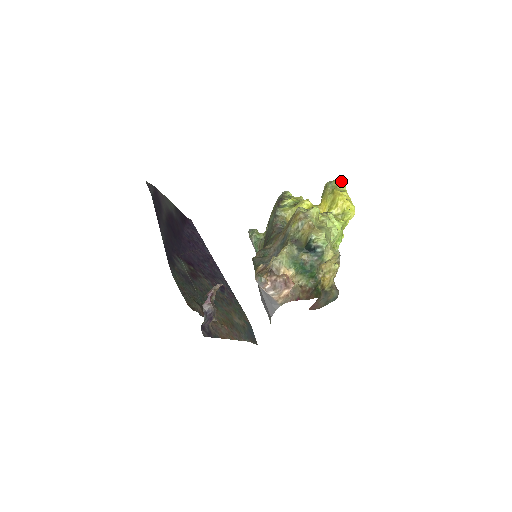
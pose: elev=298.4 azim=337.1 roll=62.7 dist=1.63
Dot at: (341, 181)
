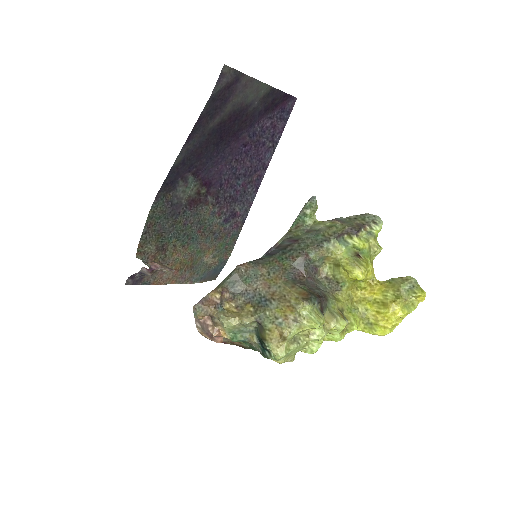
Dot at: (421, 299)
